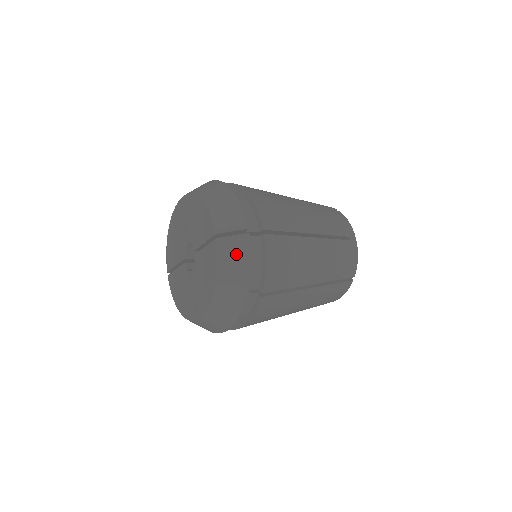
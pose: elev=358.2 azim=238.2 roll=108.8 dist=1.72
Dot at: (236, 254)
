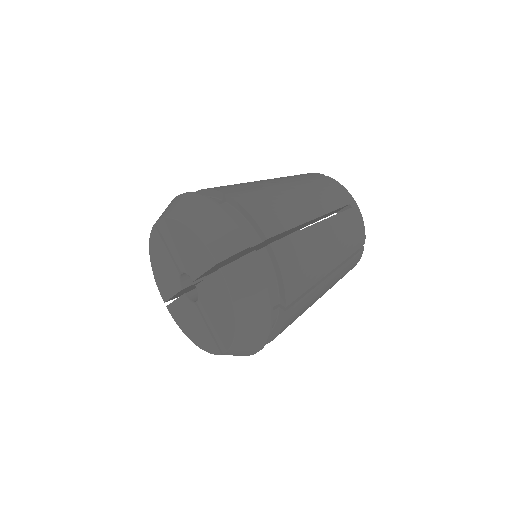
Dot at: (248, 279)
